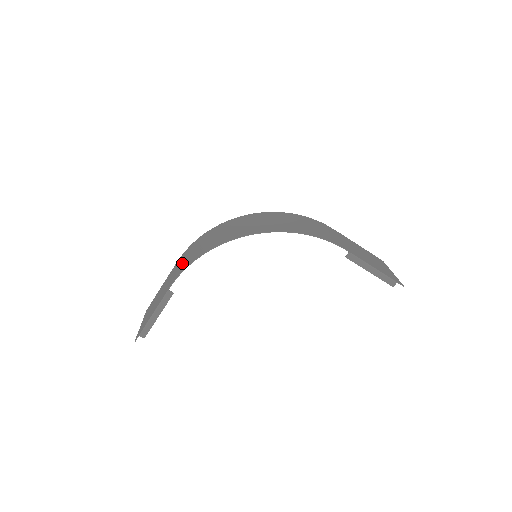
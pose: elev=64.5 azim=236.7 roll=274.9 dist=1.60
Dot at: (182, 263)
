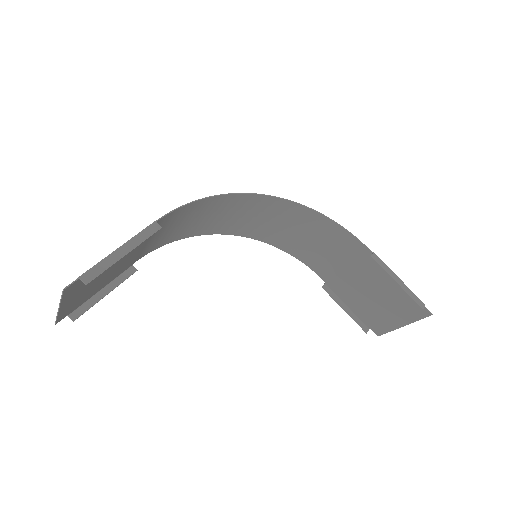
Dot at: (164, 227)
